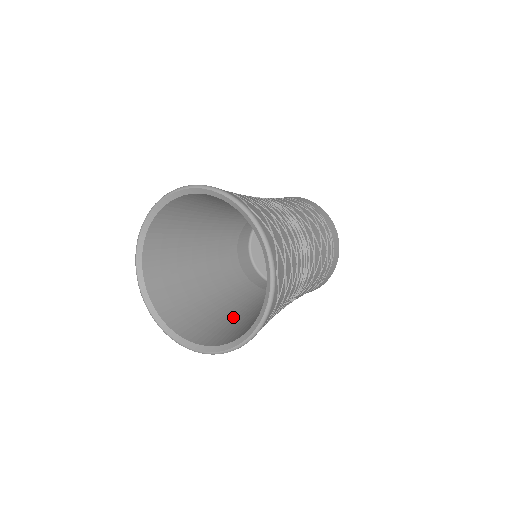
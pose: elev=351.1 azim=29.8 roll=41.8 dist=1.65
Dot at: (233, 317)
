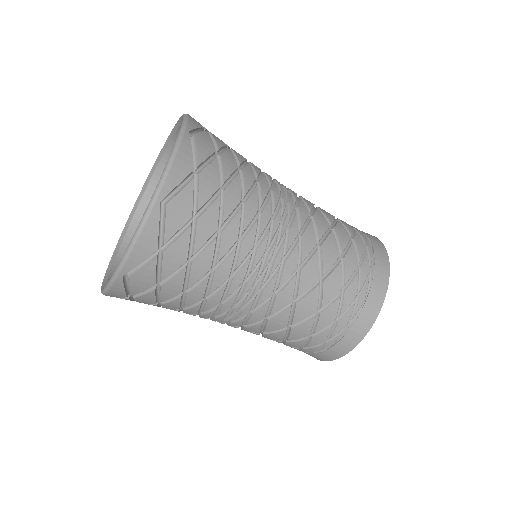
Dot at: occluded
